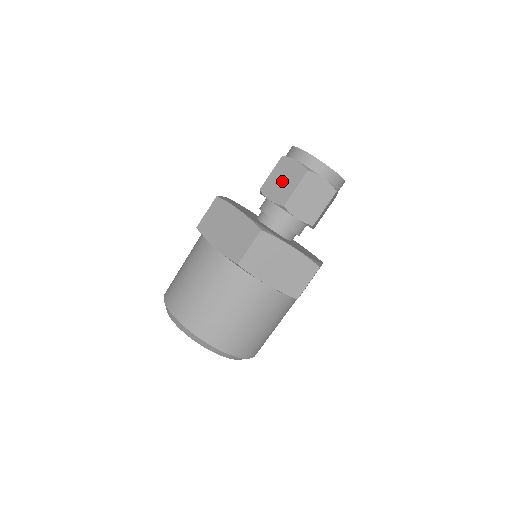
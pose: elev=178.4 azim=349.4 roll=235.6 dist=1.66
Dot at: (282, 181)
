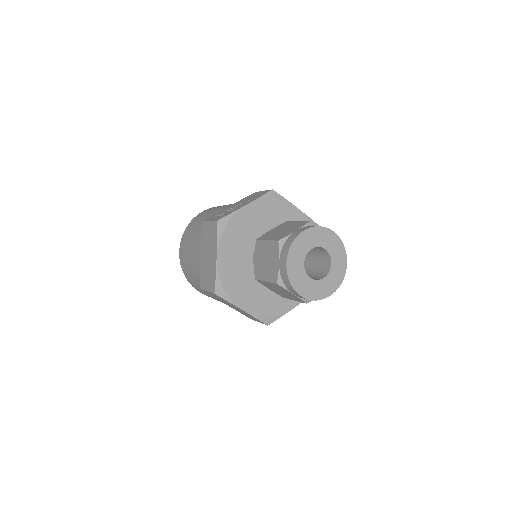
Dot at: (265, 261)
